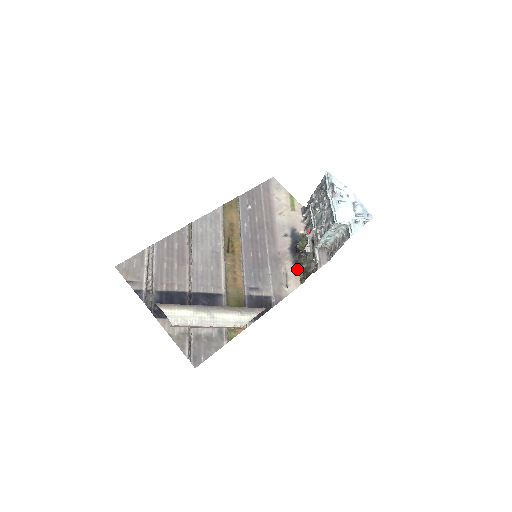
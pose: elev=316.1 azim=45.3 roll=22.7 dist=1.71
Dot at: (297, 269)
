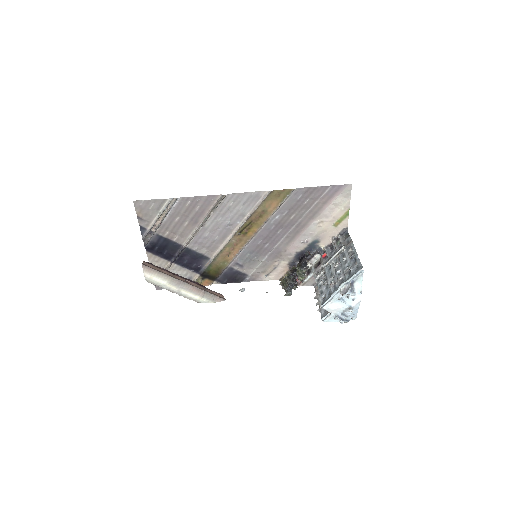
Dot at: (287, 269)
